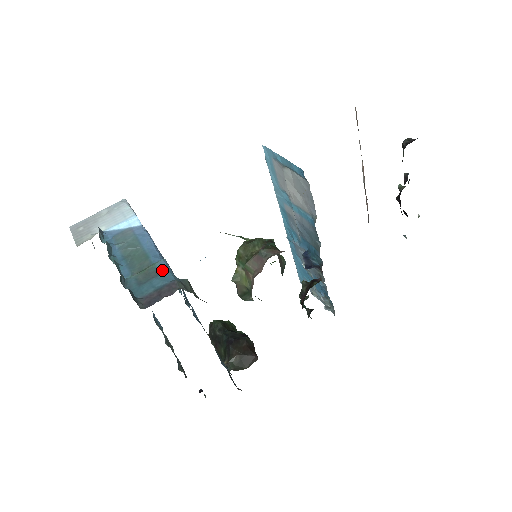
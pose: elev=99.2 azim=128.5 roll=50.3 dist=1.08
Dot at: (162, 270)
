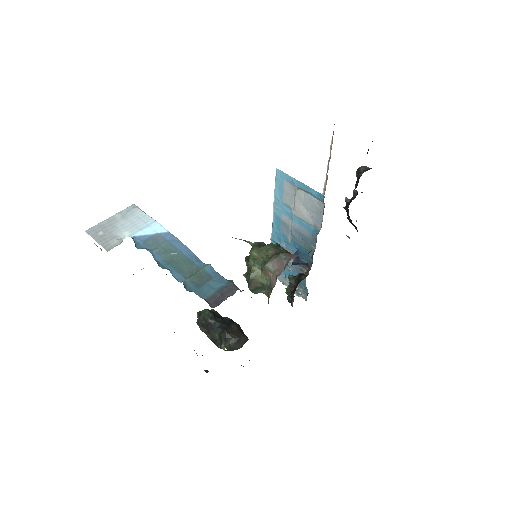
Dot at: (213, 274)
